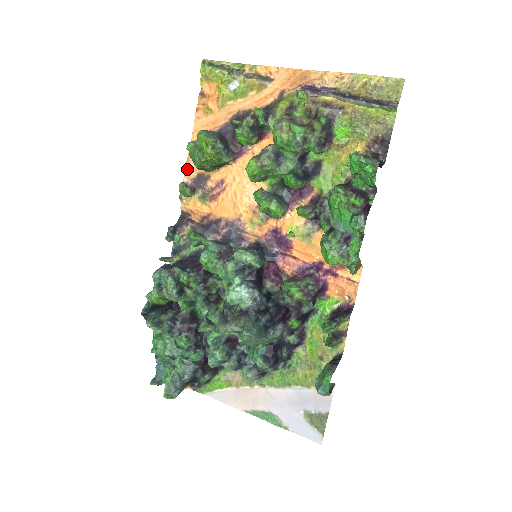
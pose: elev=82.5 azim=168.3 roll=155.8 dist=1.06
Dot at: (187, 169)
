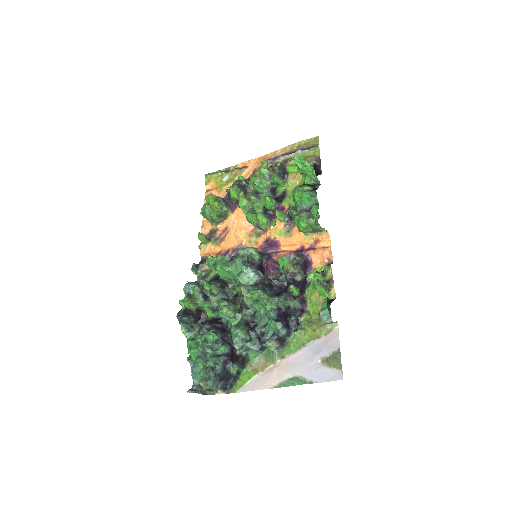
Dot at: (202, 230)
